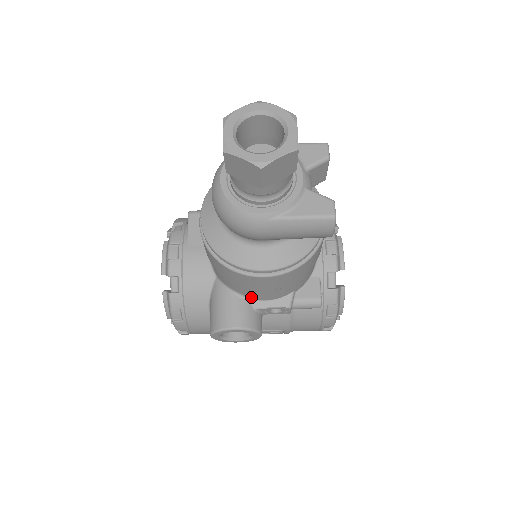
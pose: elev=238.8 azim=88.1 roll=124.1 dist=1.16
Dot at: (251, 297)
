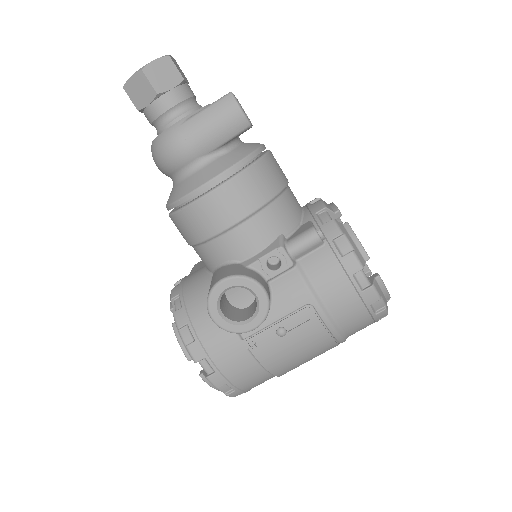
Dot at: (239, 257)
